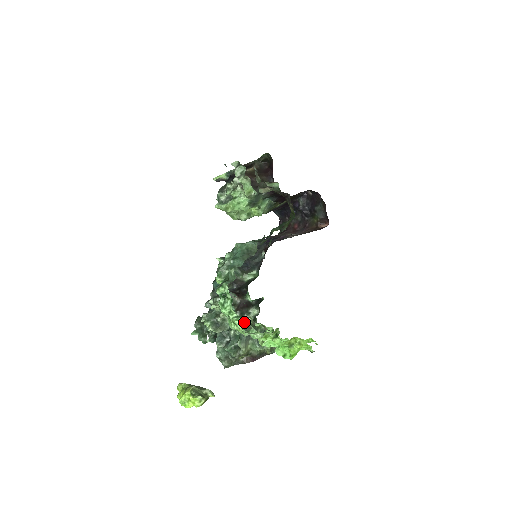
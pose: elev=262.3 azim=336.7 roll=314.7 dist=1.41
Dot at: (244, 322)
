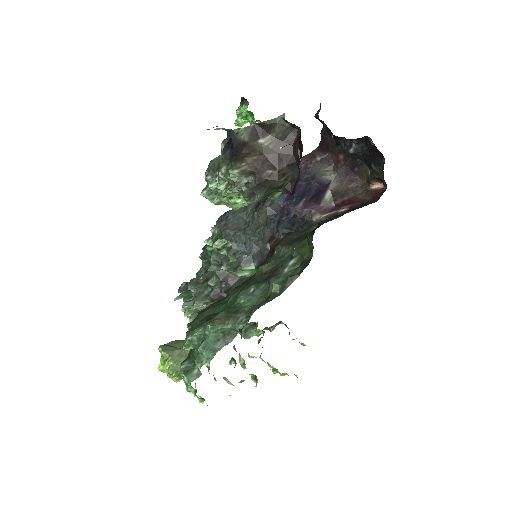
Dot at: occluded
